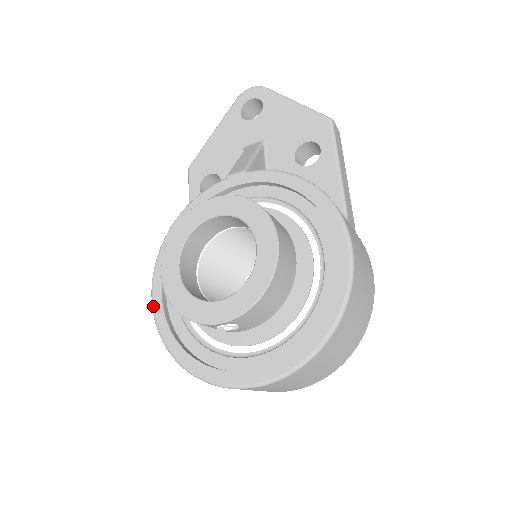
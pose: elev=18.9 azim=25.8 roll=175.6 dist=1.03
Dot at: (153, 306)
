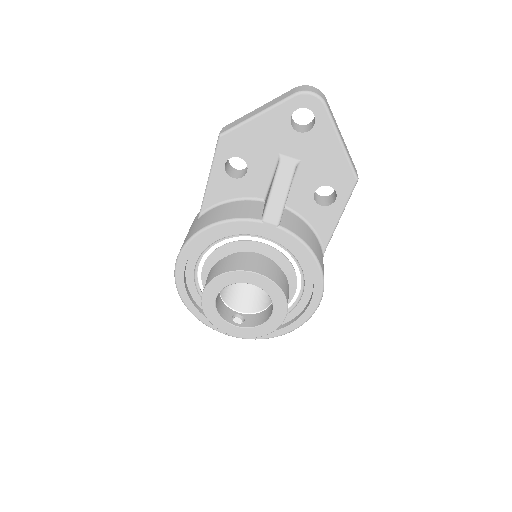
Dot at: (176, 274)
